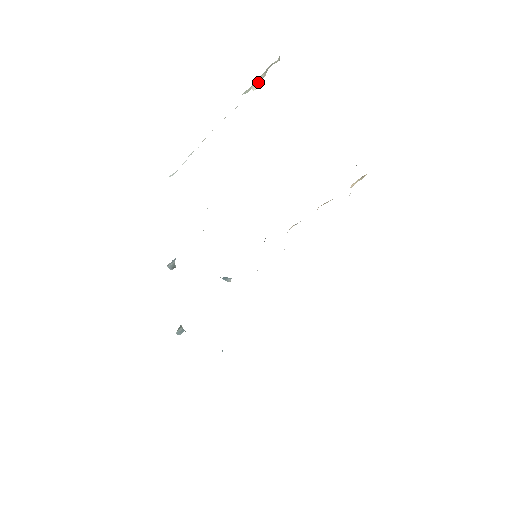
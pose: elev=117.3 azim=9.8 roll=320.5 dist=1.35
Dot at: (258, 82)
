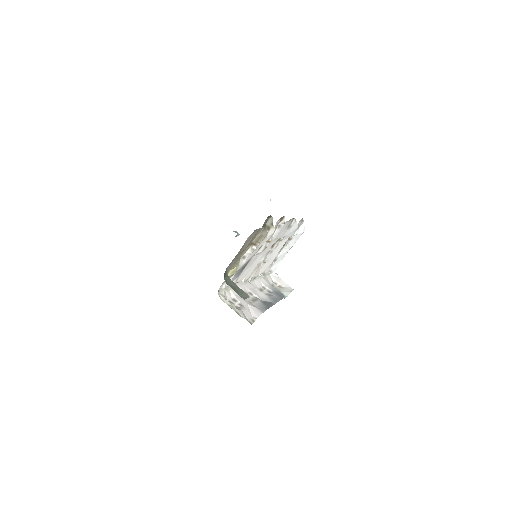
Dot at: occluded
